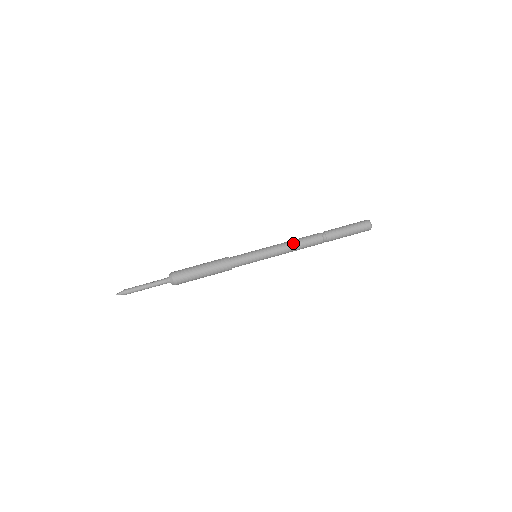
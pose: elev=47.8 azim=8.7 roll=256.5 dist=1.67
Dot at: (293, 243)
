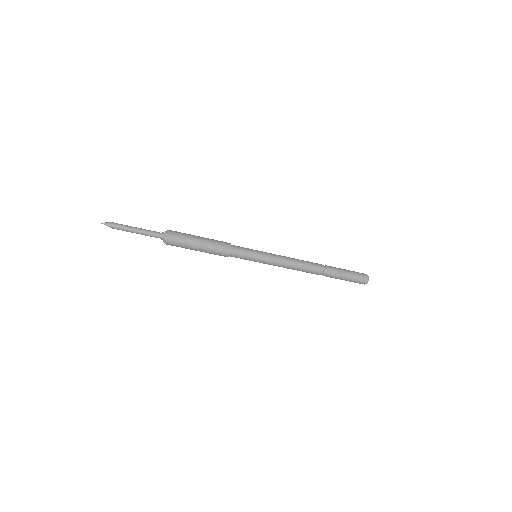
Dot at: (295, 264)
